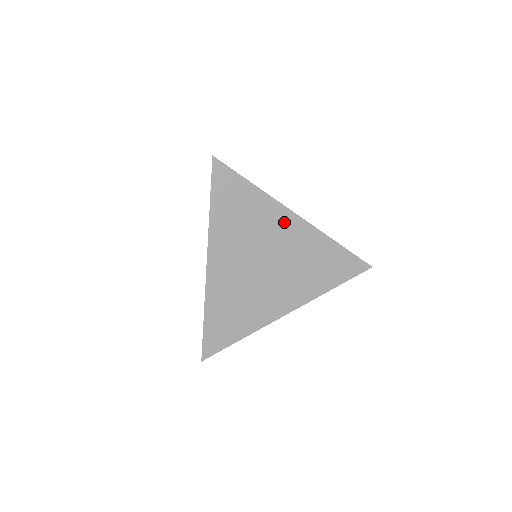
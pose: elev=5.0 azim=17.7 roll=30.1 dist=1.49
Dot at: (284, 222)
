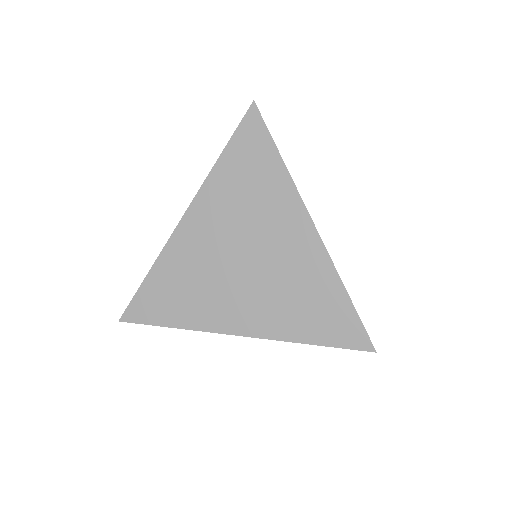
Dot at: (293, 223)
